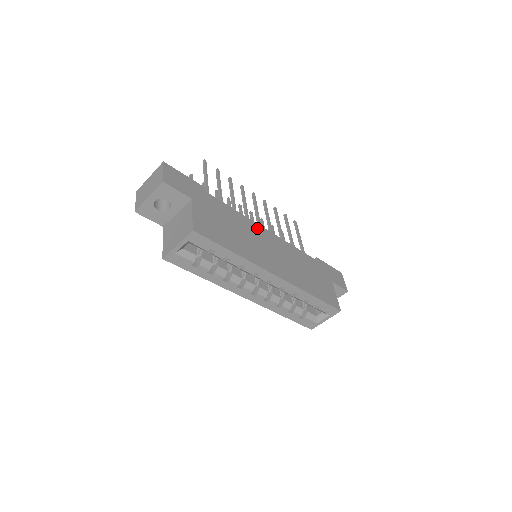
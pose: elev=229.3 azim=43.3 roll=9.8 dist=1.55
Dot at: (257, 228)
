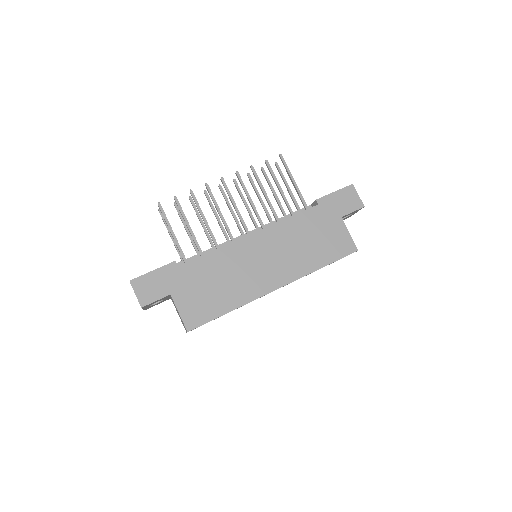
Dot at: (240, 247)
